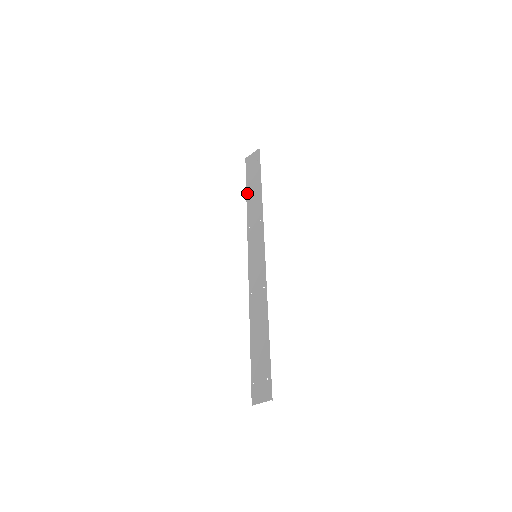
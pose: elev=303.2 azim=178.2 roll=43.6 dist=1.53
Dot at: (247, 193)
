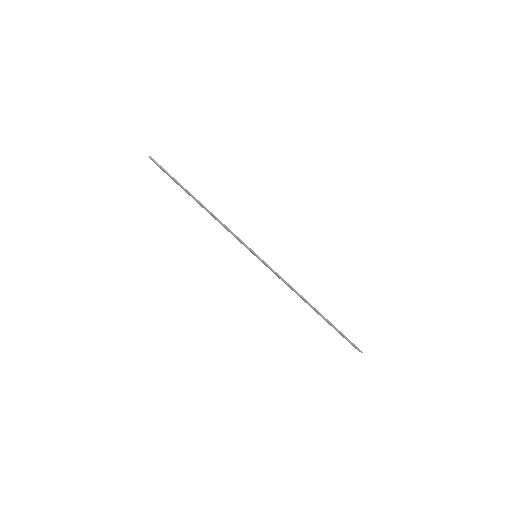
Dot at: occluded
